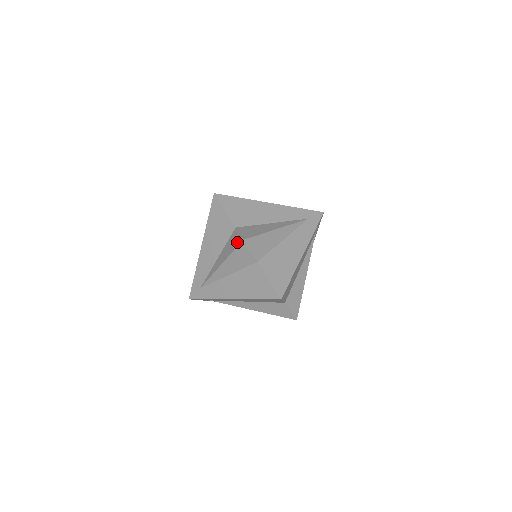
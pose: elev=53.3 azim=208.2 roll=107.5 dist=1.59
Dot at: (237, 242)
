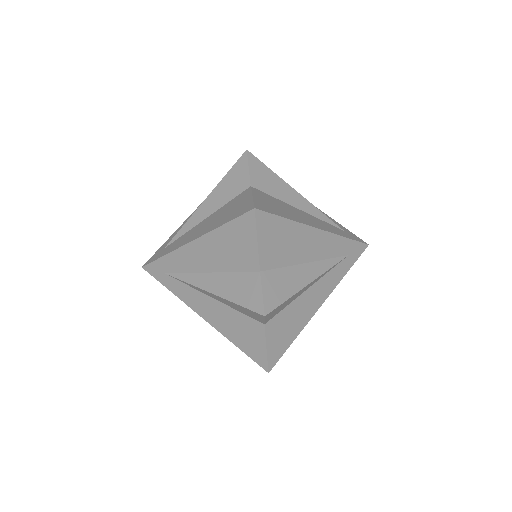
Dot at: (239, 161)
